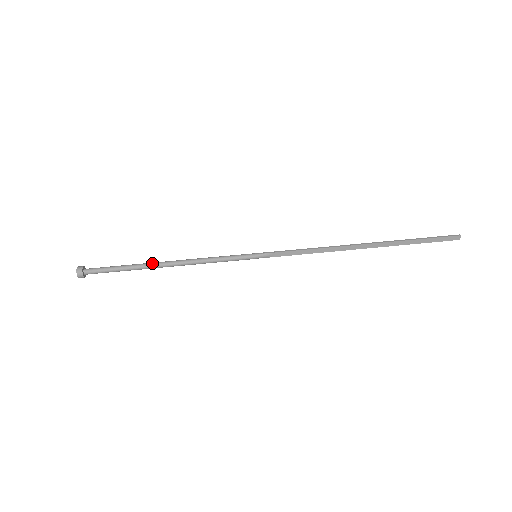
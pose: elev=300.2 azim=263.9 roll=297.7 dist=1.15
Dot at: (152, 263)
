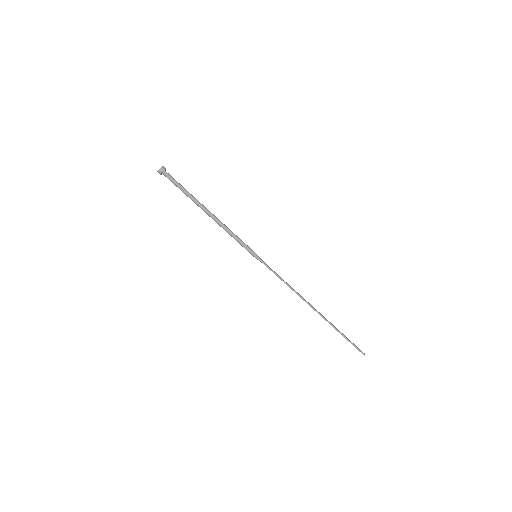
Dot at: (200, 206)
